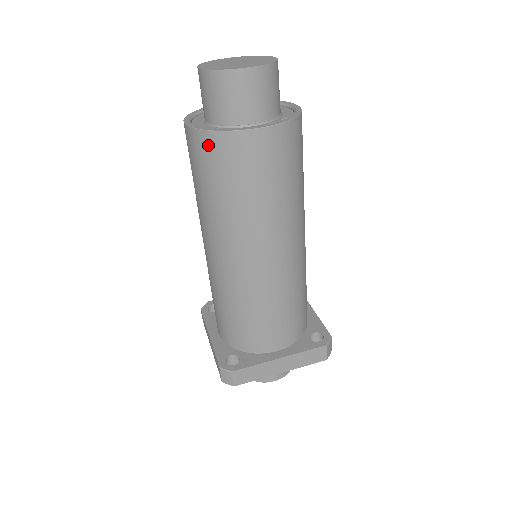
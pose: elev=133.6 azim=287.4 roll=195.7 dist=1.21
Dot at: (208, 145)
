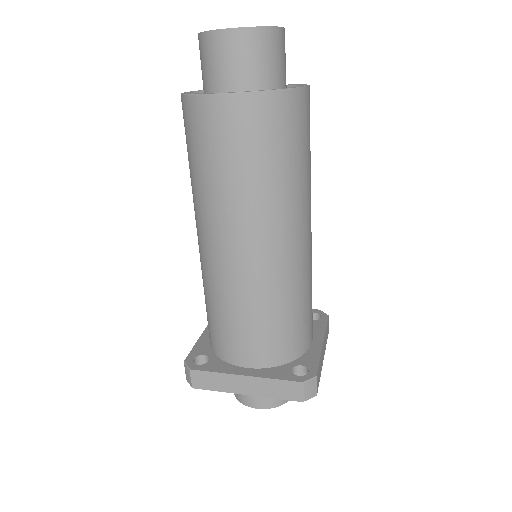
Dot at: (185, 111)
